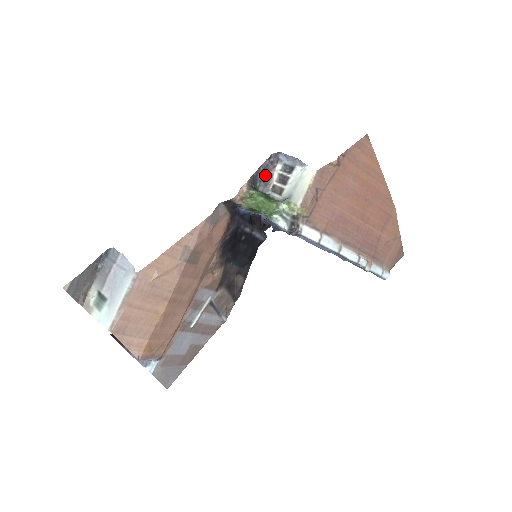
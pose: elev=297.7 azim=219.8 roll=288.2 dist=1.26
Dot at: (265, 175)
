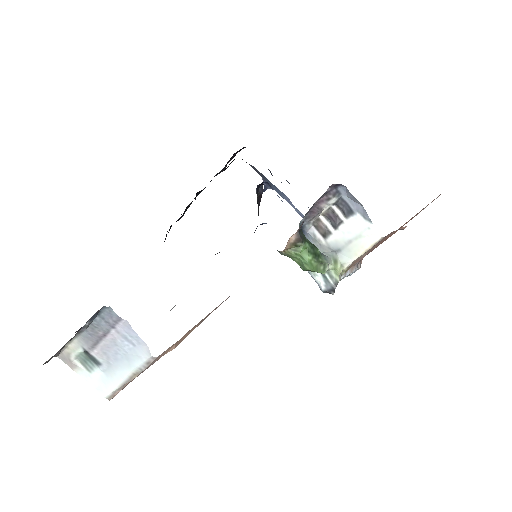
Dot at: (313, 206)
